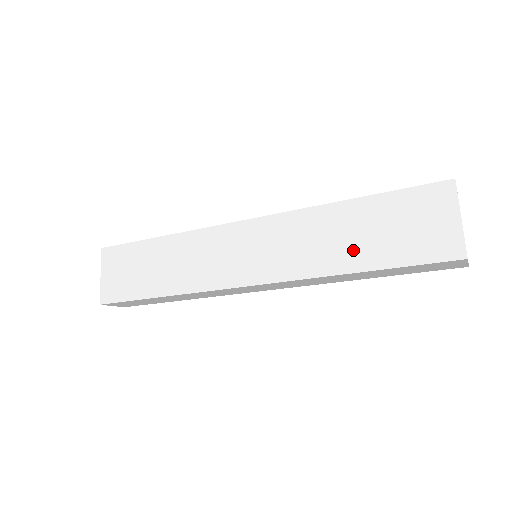
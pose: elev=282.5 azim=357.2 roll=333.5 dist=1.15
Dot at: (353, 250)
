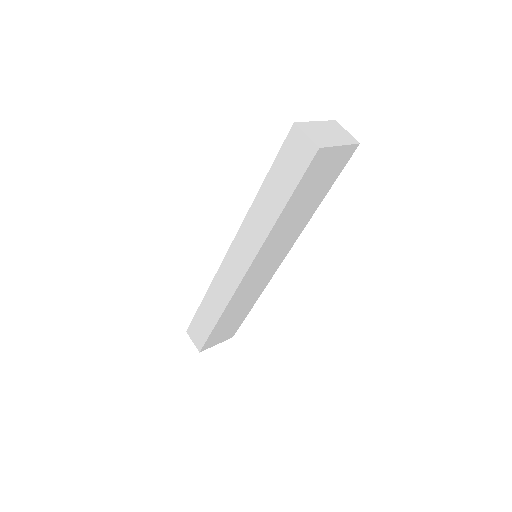
Dot at: occluded
